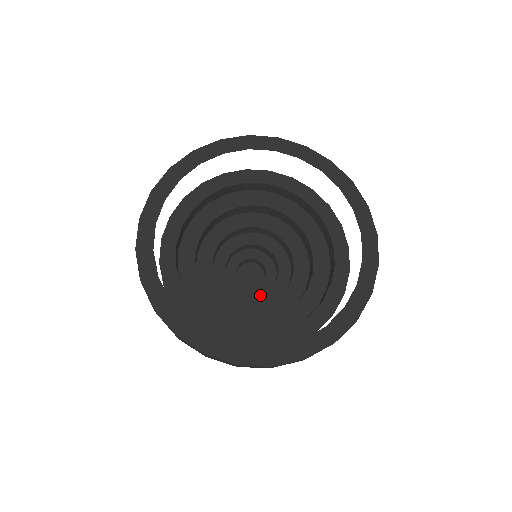
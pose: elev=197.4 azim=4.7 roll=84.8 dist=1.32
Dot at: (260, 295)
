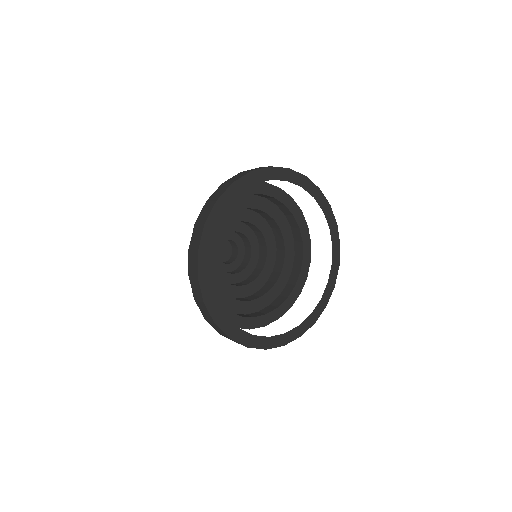
Dot at: (240, 273)
